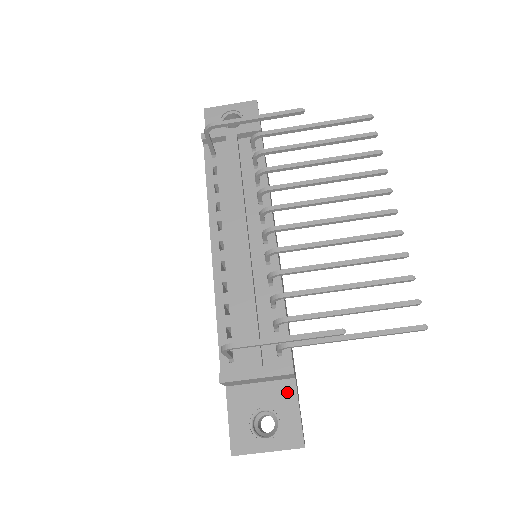
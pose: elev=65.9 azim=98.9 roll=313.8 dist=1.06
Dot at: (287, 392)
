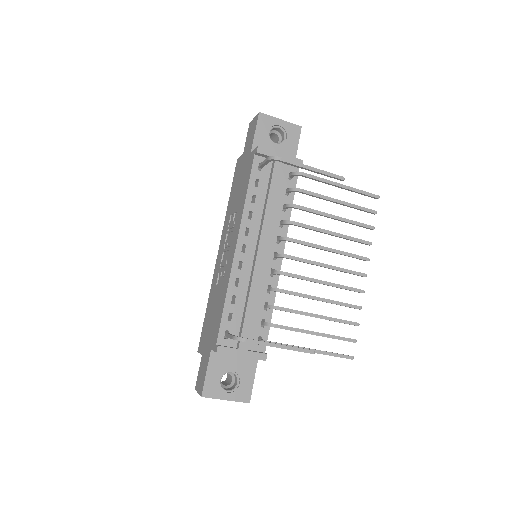
Dot at: (250, 365)
